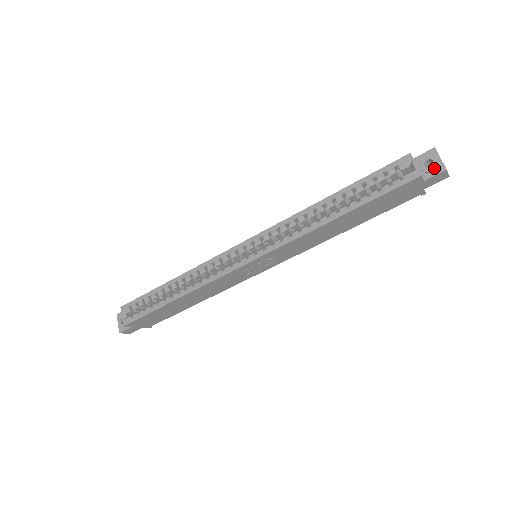
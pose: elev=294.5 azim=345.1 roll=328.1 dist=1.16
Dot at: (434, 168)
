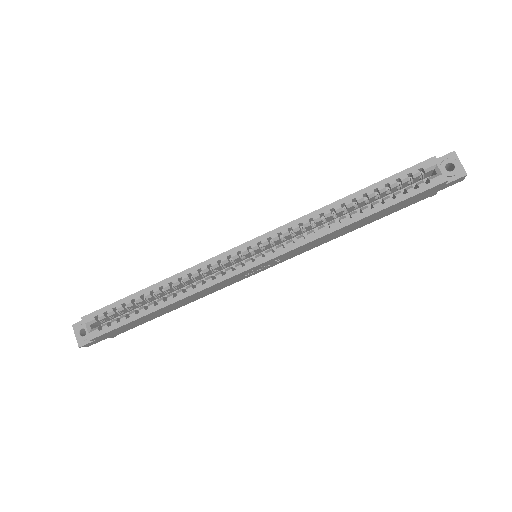
Dot at: (456, 172)
